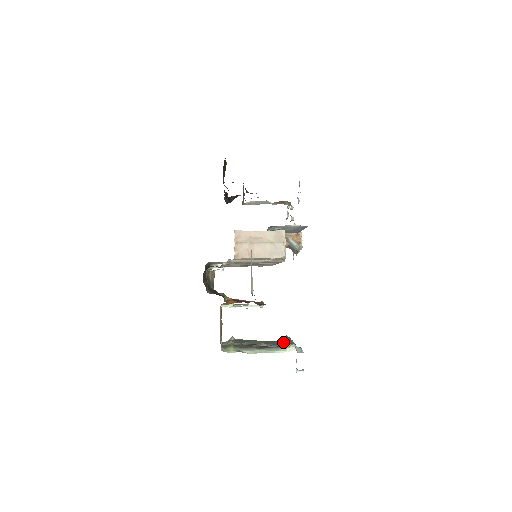
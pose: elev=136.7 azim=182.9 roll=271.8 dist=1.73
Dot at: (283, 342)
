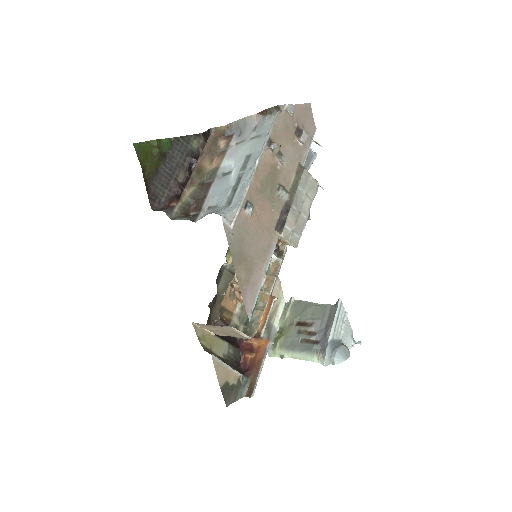
Dot at: (324, 333)
